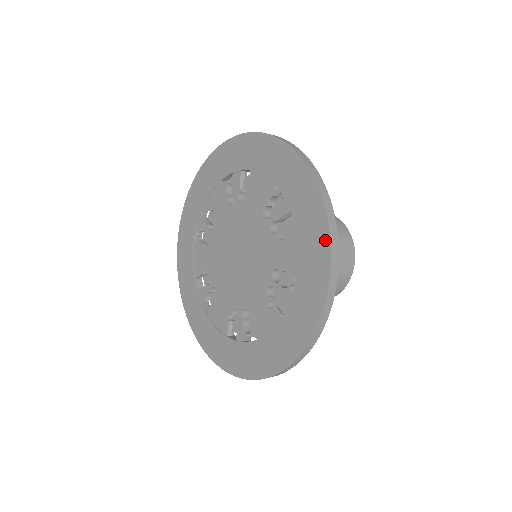
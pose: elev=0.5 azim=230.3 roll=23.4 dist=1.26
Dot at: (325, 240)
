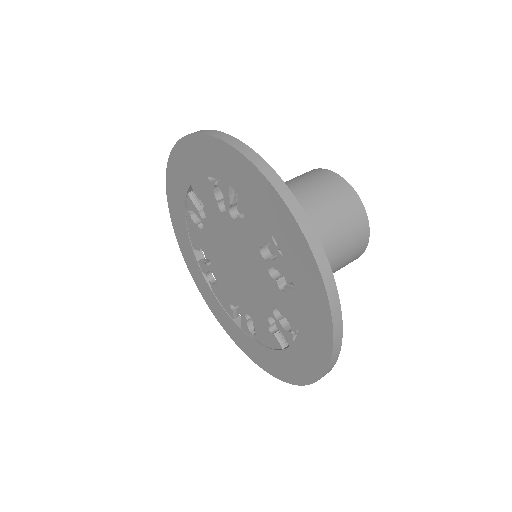
Dot at: (287, 379)
